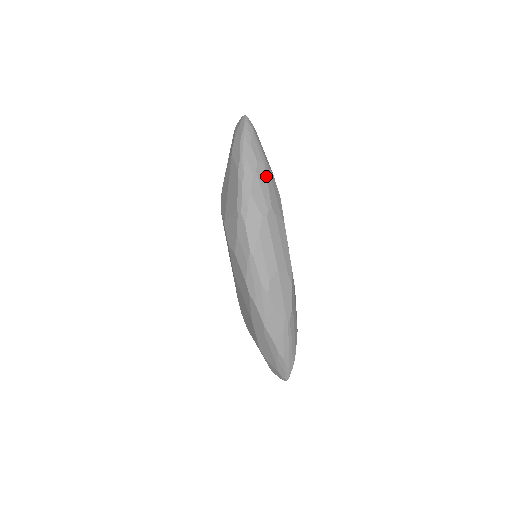
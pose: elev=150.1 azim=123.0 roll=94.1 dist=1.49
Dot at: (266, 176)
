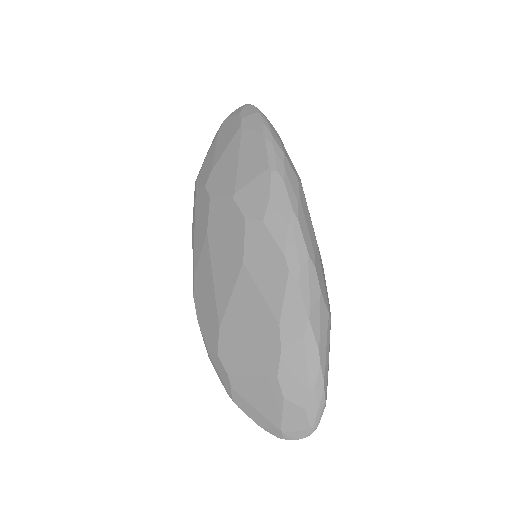
Dot at: occluded
